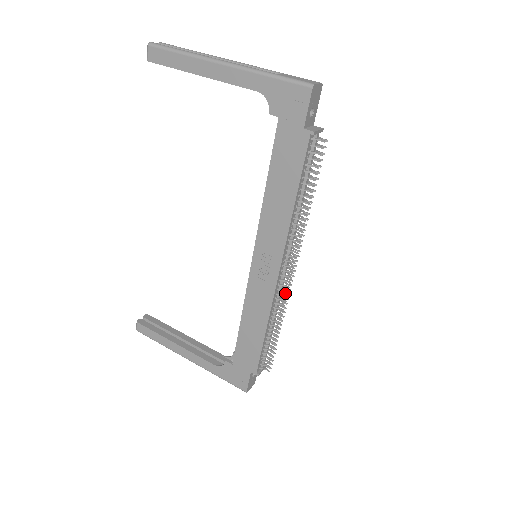
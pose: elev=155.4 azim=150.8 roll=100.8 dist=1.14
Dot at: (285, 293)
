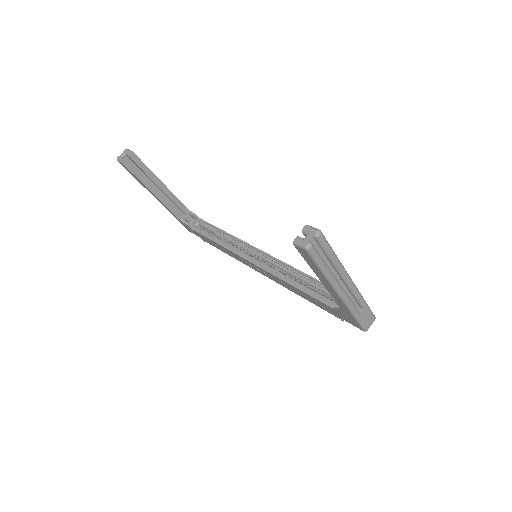
Dot at: occluded
